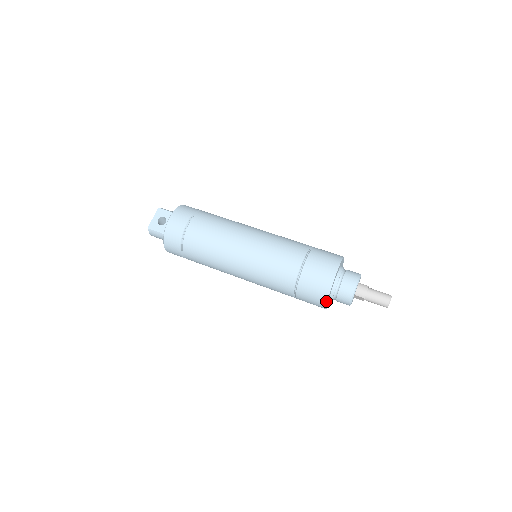
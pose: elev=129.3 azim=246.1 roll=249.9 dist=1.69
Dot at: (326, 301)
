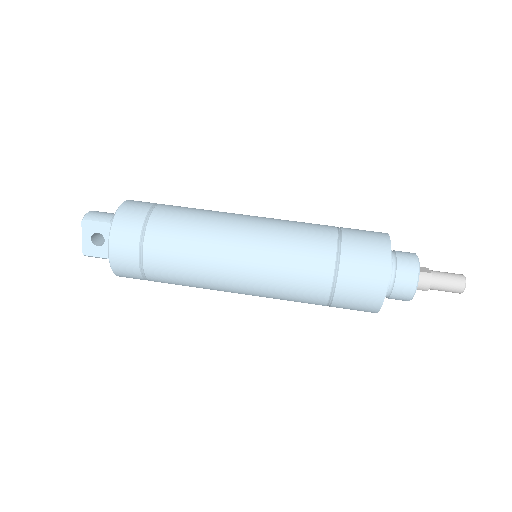
Dot at: occluded
